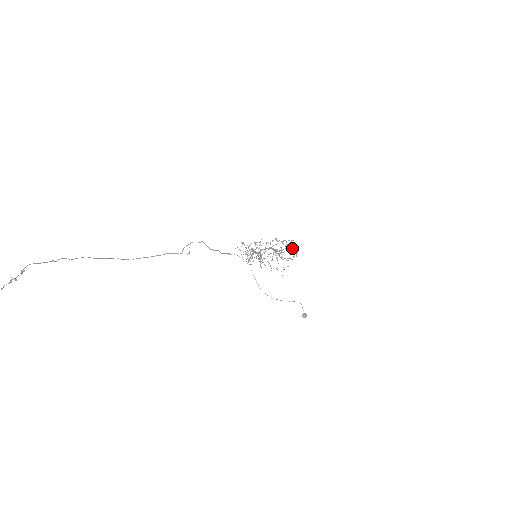
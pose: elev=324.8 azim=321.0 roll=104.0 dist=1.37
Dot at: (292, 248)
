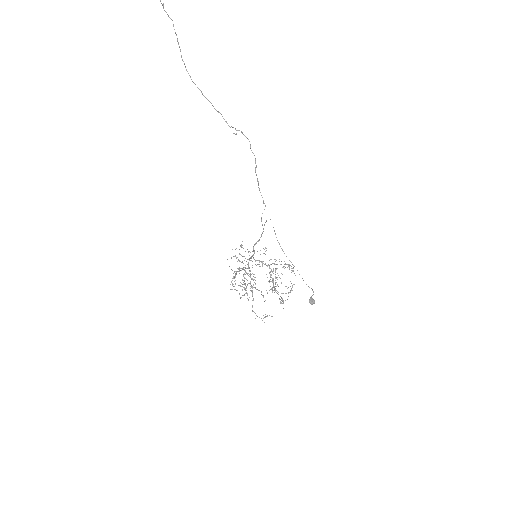
Dot at: (280, 299)
